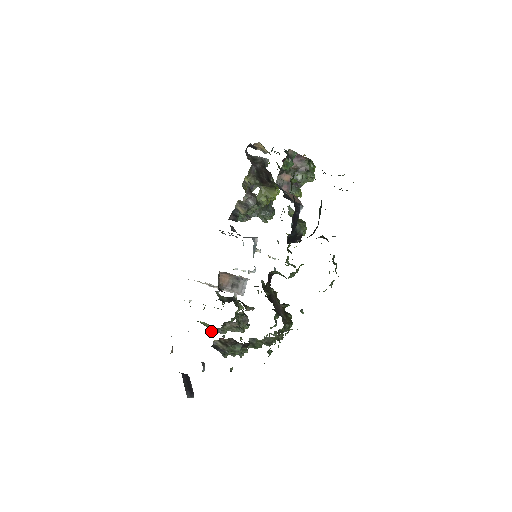
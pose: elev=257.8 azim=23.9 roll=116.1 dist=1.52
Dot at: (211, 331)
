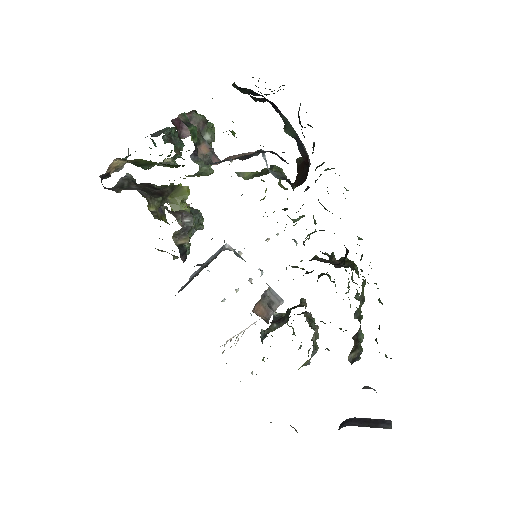
Dot at: (307, 364)
